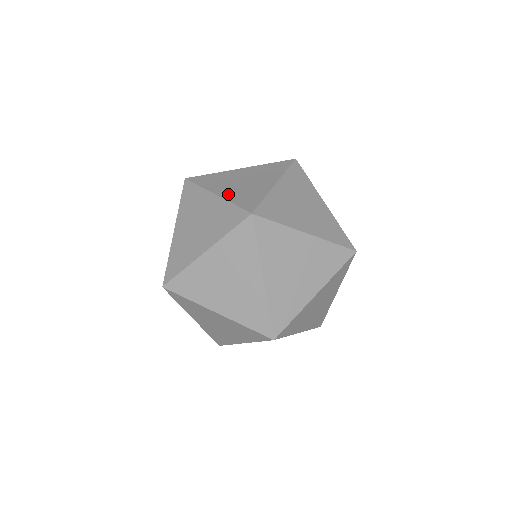
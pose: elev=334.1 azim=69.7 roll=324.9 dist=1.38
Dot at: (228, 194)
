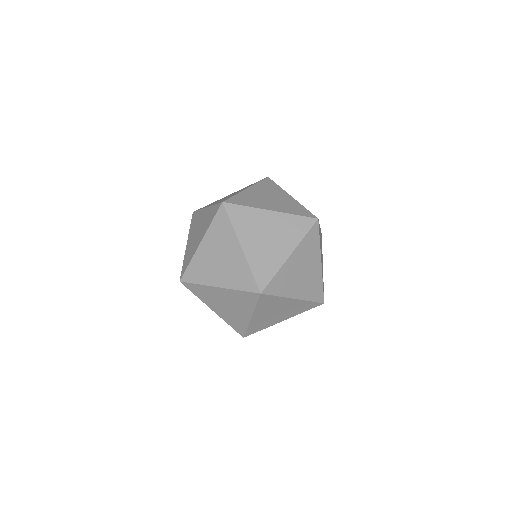
Dot at: (303, 294)
